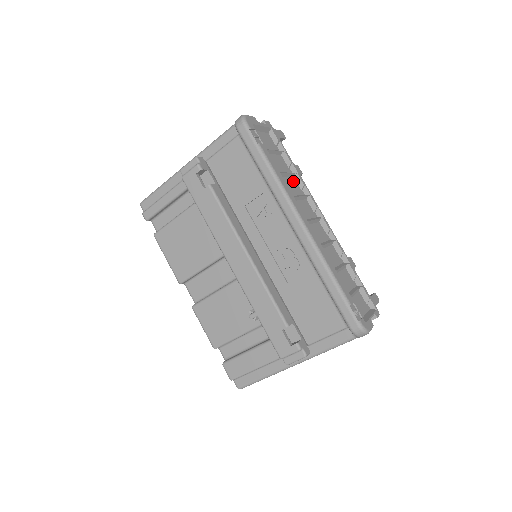
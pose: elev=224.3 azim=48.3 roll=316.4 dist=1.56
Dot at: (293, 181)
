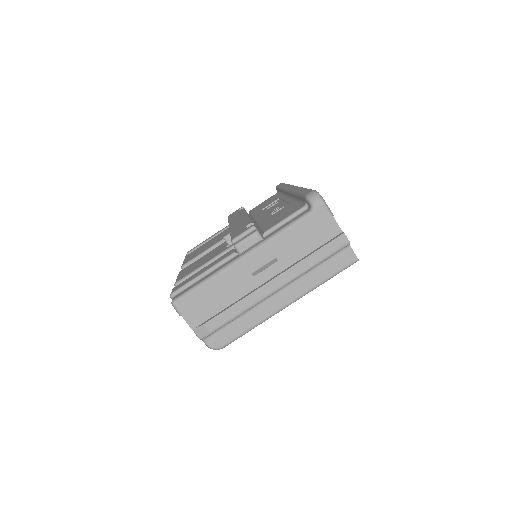
Dot at: occluded
